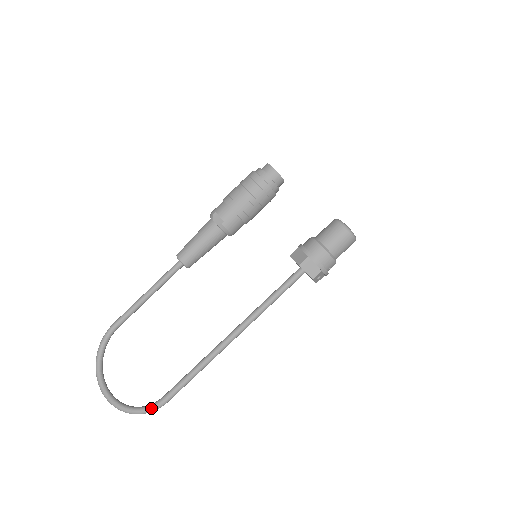
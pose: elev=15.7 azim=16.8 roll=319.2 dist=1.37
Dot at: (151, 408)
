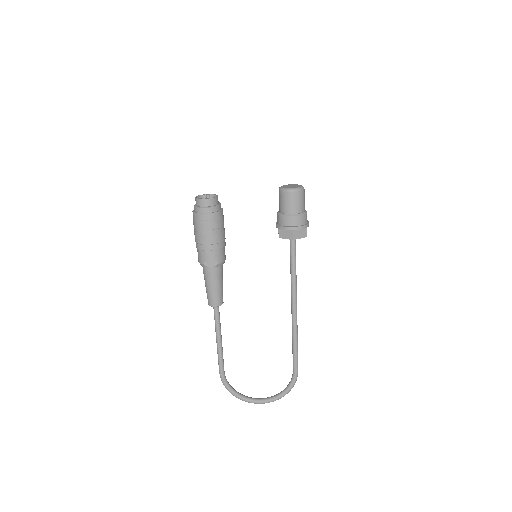
Dot at: (294, 382)
